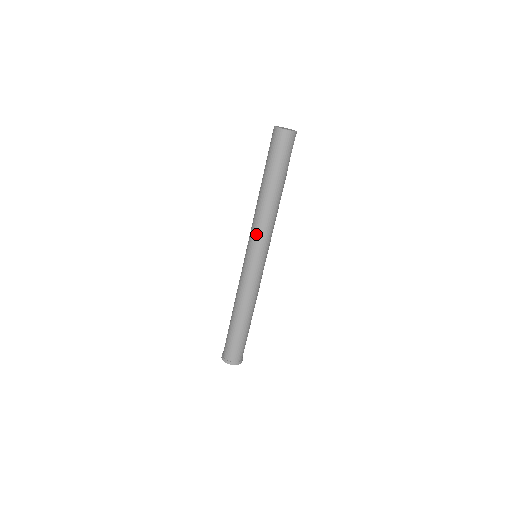
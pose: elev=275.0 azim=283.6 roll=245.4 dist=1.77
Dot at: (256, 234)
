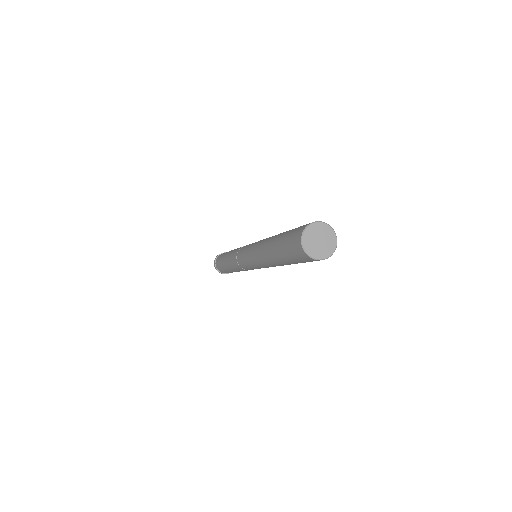
Dot at: (256, 264)
